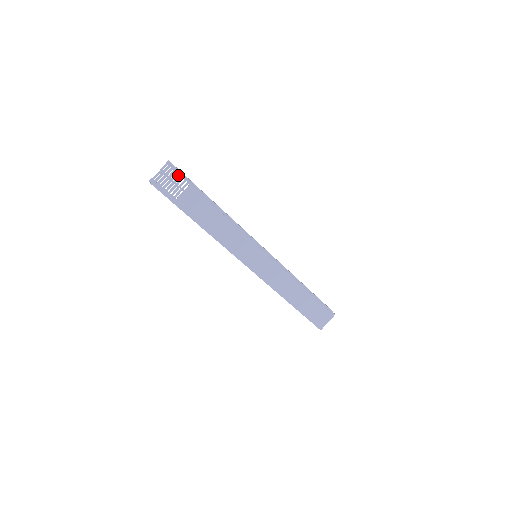
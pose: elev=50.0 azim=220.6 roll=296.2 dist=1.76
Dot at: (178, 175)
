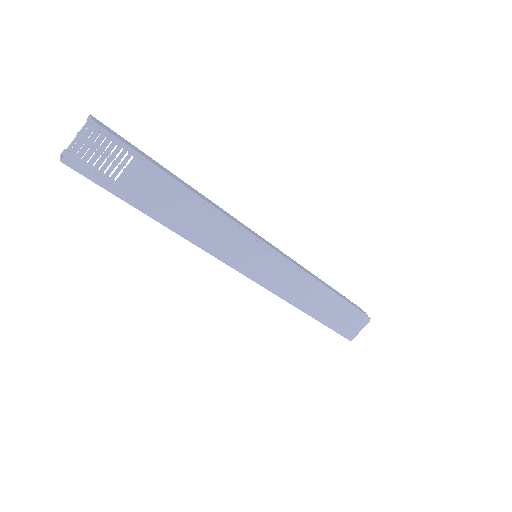
Dot at: occluded
